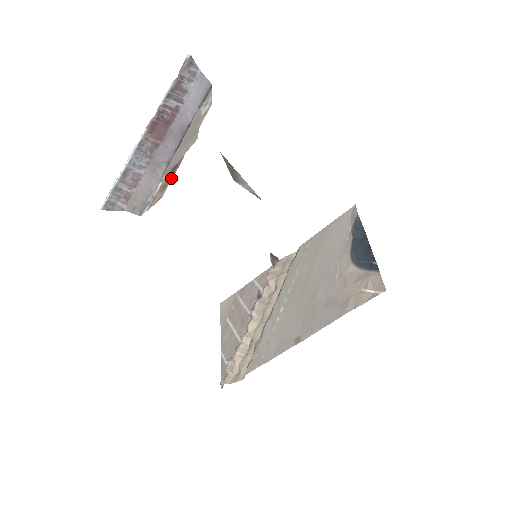
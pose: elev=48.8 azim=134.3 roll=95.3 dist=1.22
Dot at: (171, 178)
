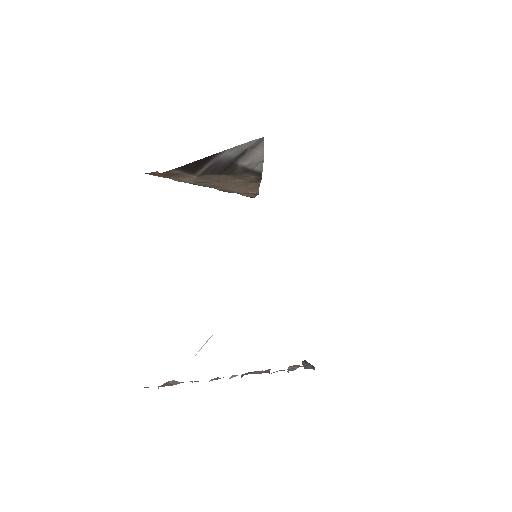
Dot at: occluded
